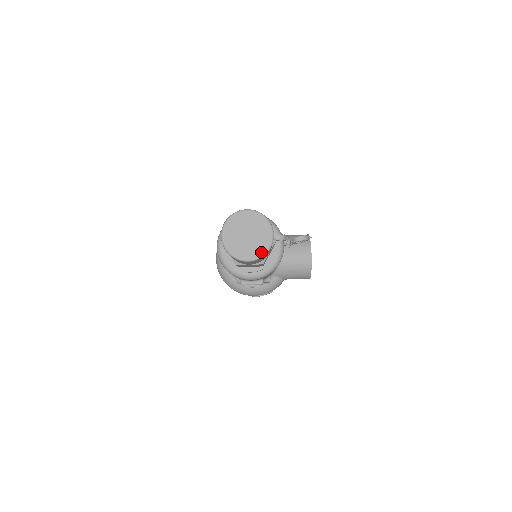
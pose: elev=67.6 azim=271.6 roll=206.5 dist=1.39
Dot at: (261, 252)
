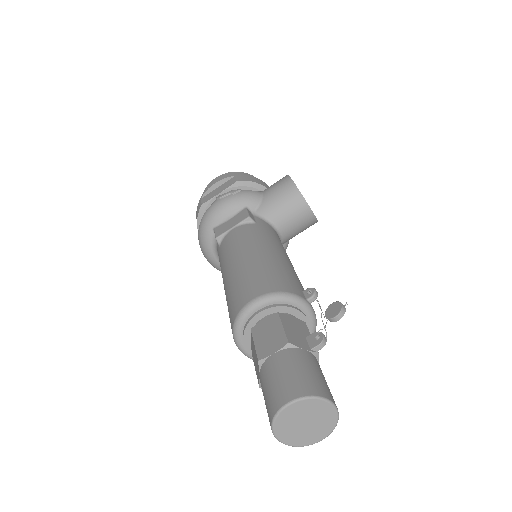
Dot at: (331, 427)
